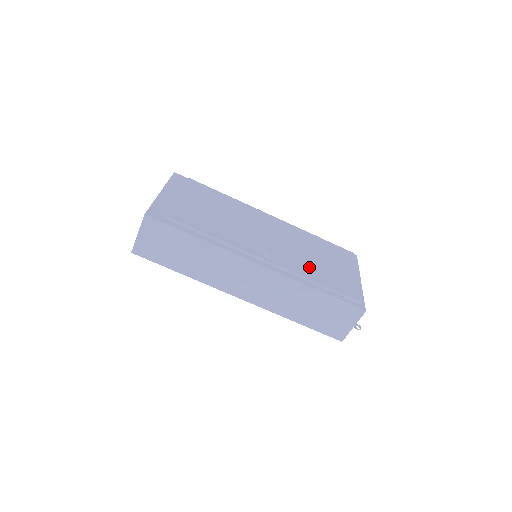
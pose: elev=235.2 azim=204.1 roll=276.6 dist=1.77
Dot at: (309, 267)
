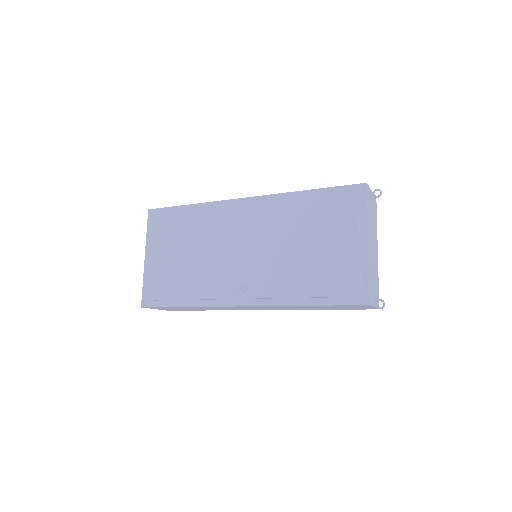
Dot at: (293, 273)
